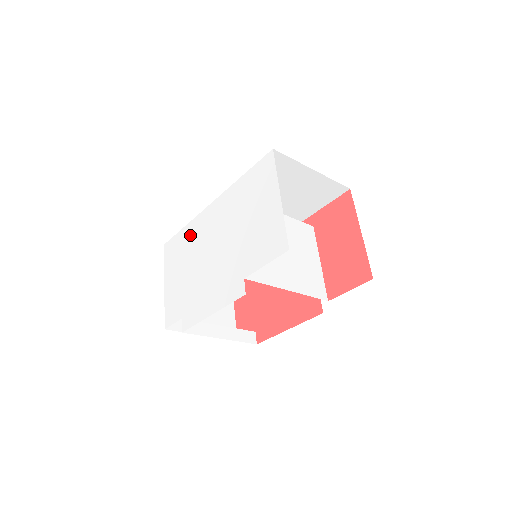
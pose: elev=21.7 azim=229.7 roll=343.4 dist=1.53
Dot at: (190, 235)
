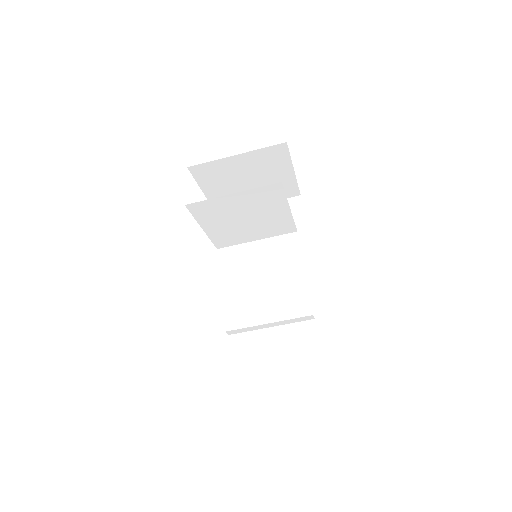
Dot at: occluded
